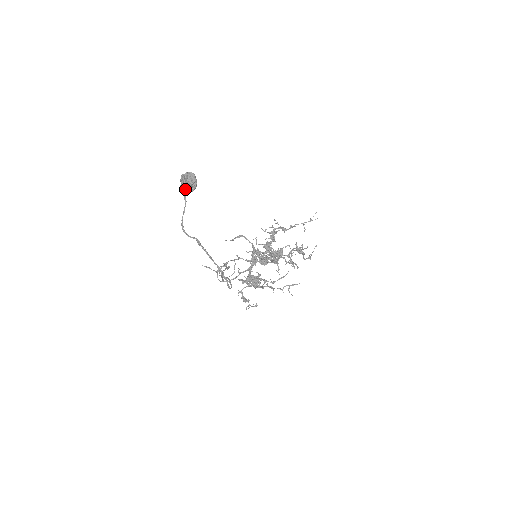
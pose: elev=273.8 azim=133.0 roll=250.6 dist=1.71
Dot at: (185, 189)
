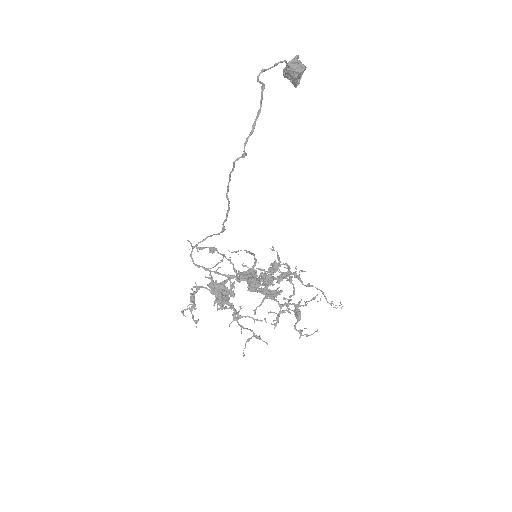
Dot at: (291, 63)
